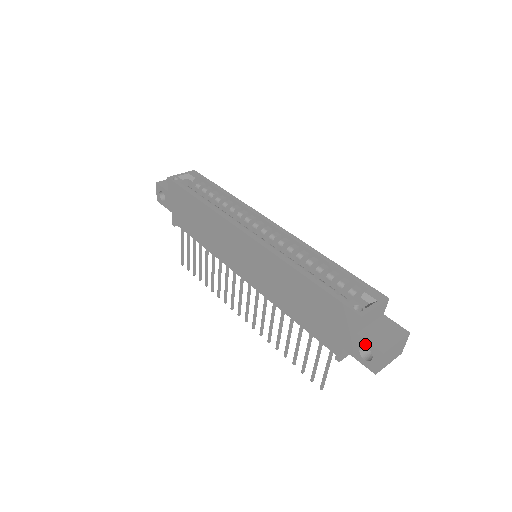
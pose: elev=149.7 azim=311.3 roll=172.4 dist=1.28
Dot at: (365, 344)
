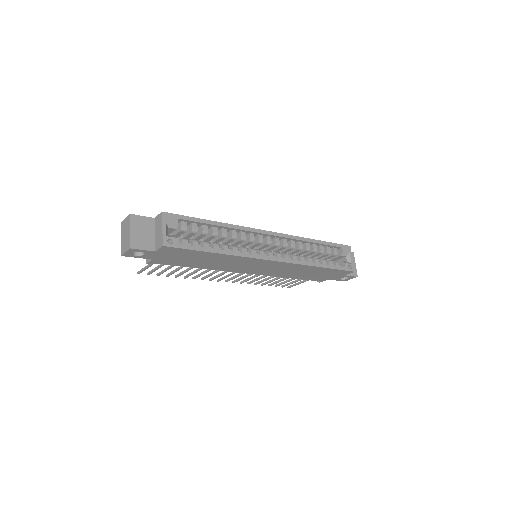
Dot at: occluded
